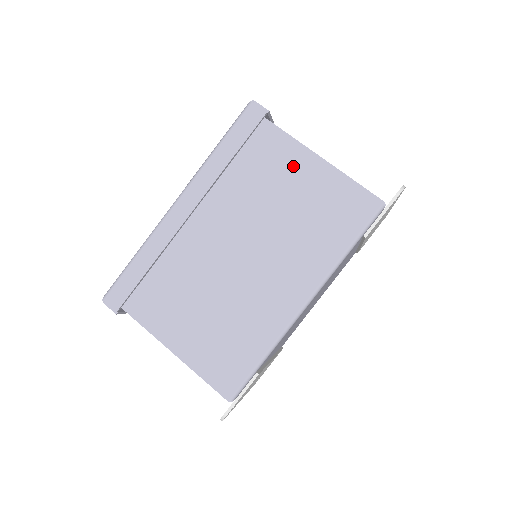
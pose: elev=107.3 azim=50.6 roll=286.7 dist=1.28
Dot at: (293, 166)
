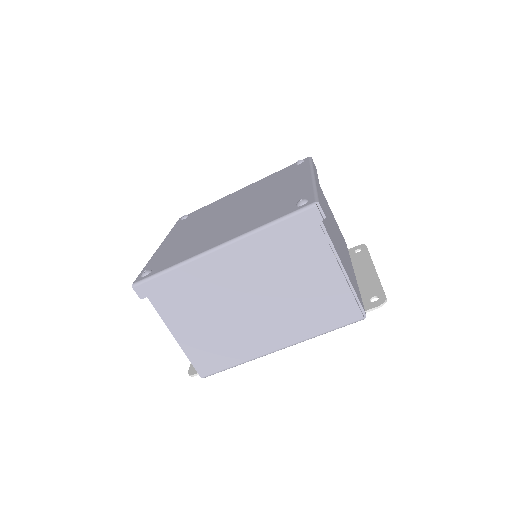
Dot at: (320, 265)
